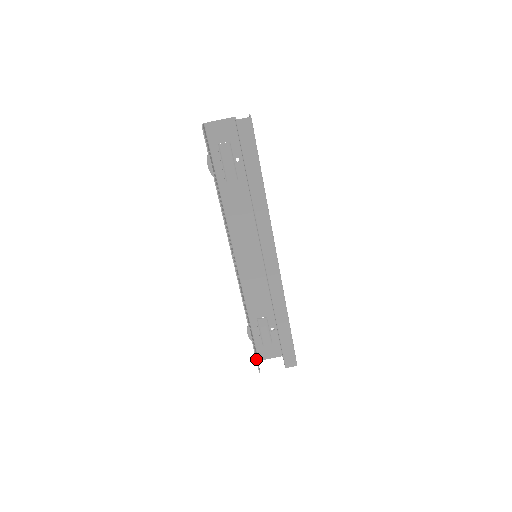
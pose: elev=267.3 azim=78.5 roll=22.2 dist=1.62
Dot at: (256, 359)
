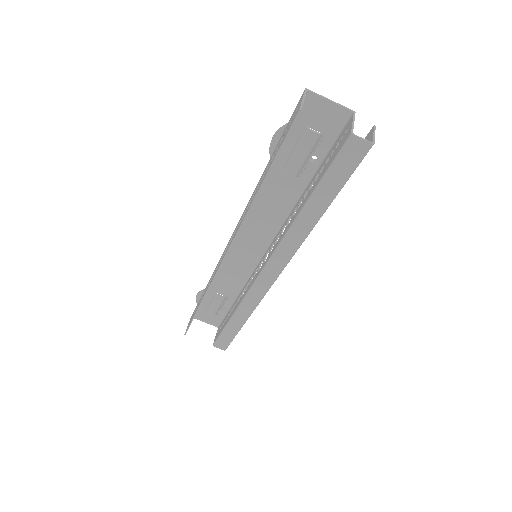
Dot at: (189, 326)
